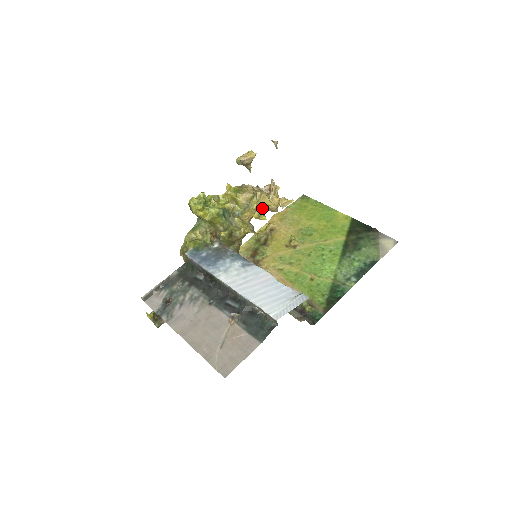
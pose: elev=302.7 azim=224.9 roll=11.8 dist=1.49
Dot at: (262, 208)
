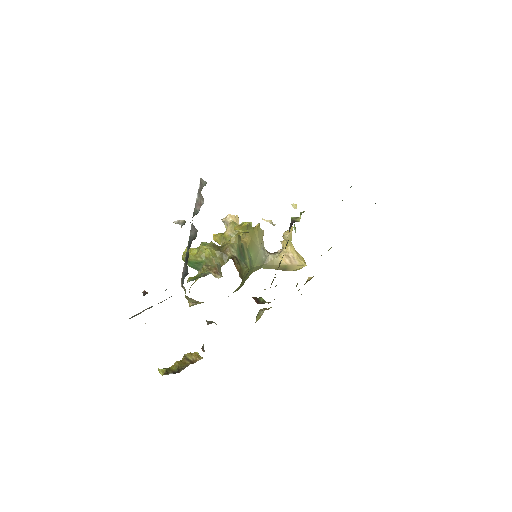
Dot at: occluded
